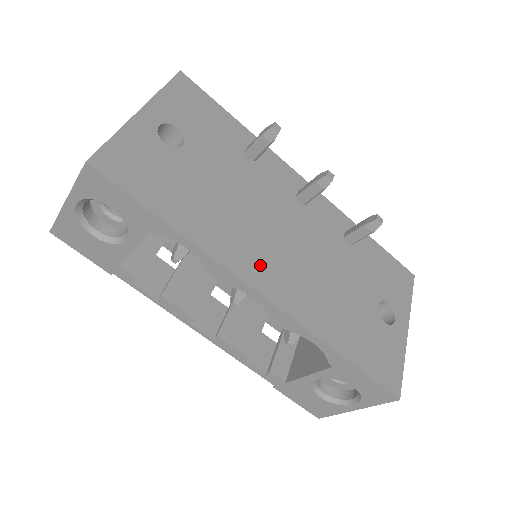
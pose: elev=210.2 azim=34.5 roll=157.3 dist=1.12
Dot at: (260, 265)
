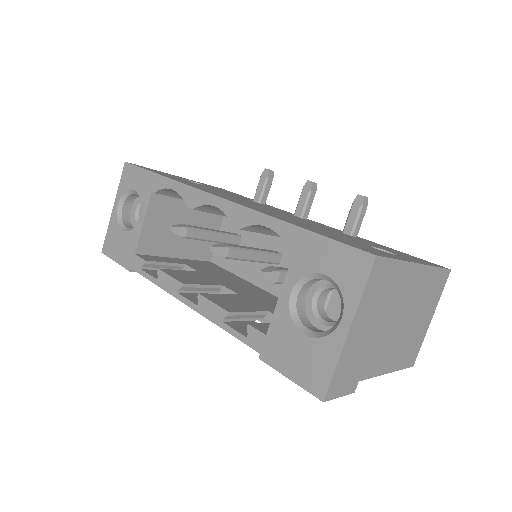
Dot at: (228, 198)
